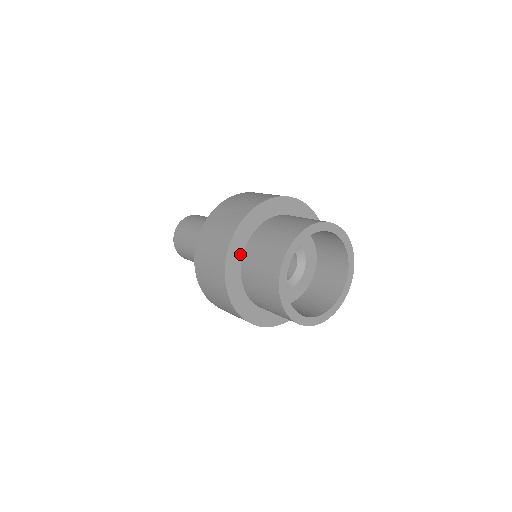
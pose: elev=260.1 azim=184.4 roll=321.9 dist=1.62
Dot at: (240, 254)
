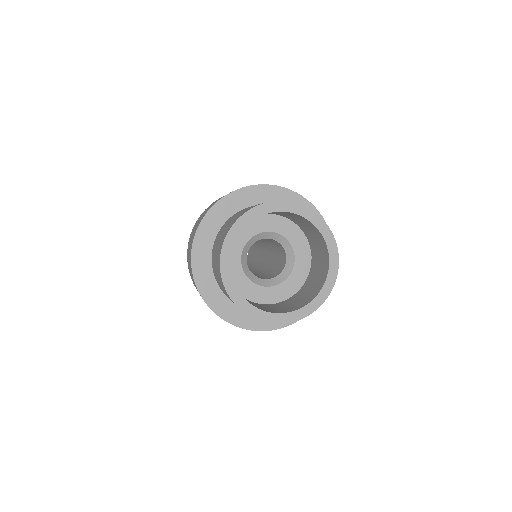
Dot at: (208, 257)
